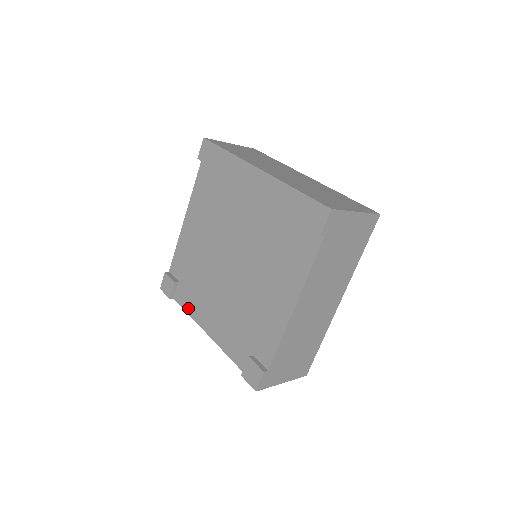
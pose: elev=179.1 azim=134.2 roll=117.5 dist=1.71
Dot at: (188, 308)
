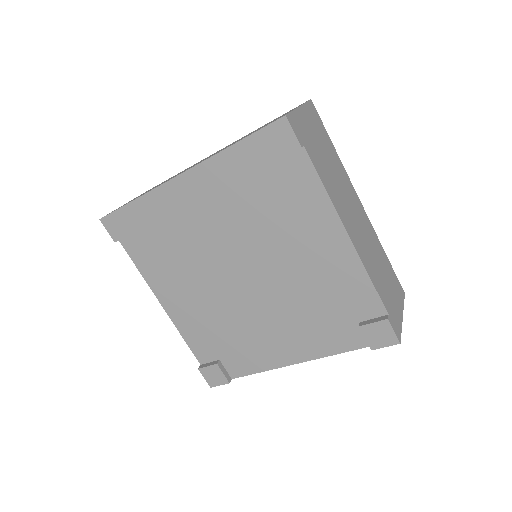
Dot at: (254, 368)
